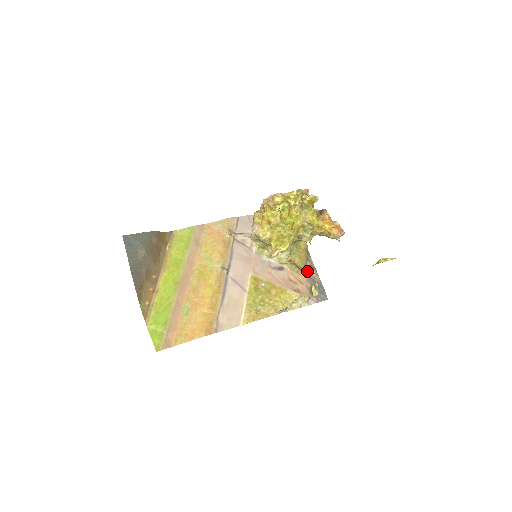
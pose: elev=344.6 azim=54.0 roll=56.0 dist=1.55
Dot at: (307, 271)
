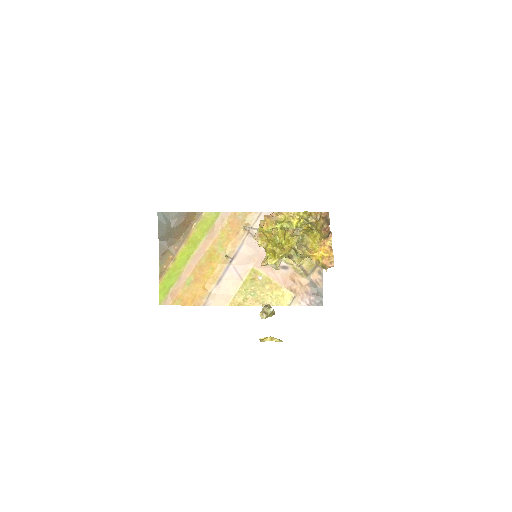
Dot at: (312, 275)
